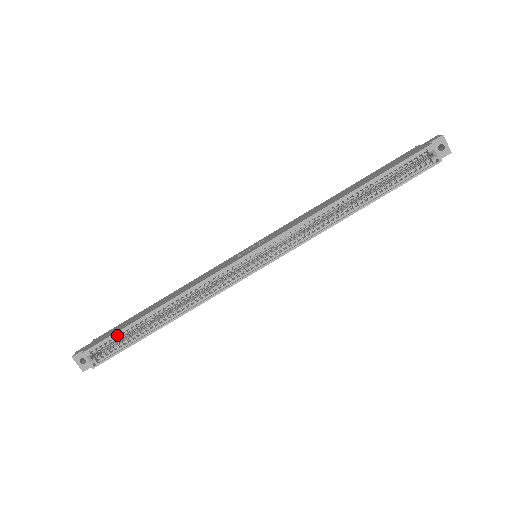
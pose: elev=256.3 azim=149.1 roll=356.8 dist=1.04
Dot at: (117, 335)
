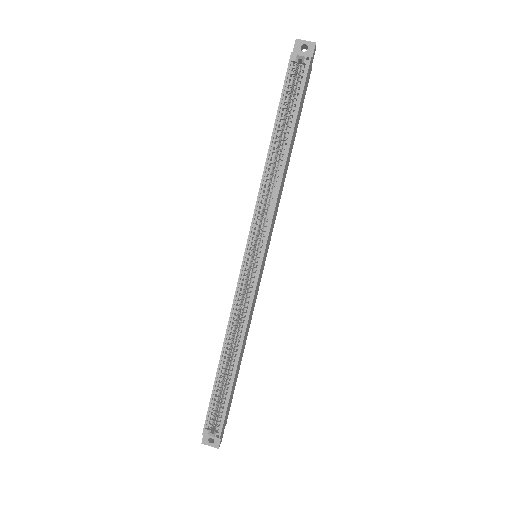
Dot at: (213, 400)
